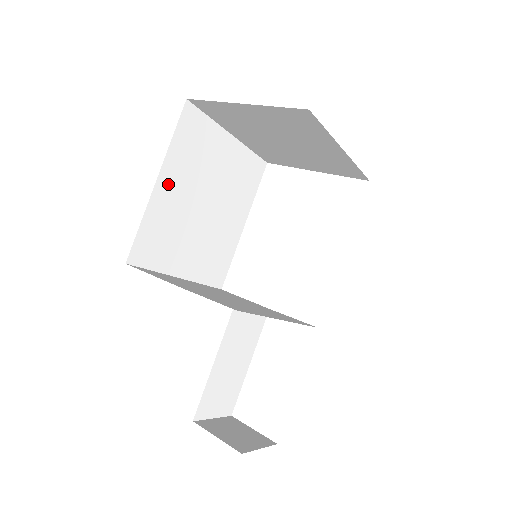
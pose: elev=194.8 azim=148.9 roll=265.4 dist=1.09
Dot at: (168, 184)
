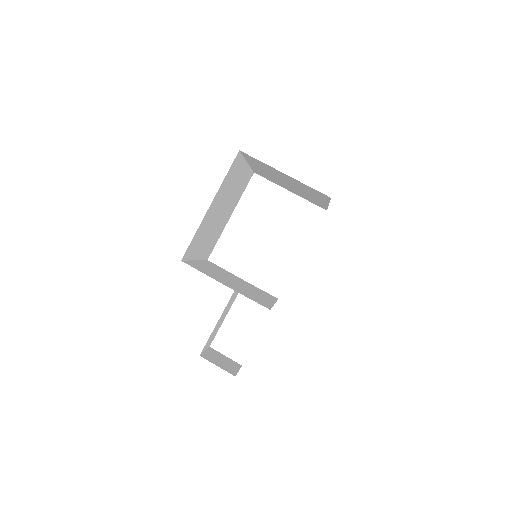
Dot at: (213, 205)
